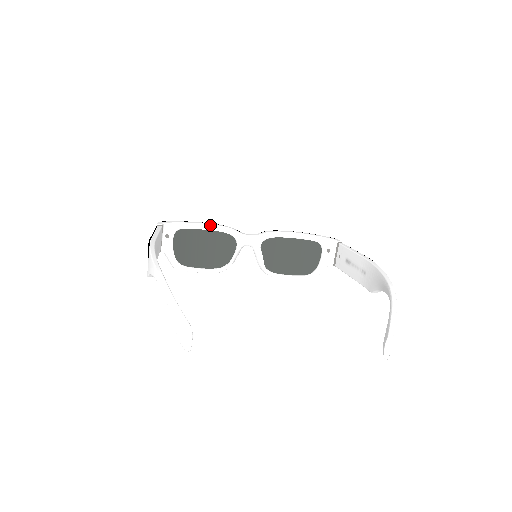
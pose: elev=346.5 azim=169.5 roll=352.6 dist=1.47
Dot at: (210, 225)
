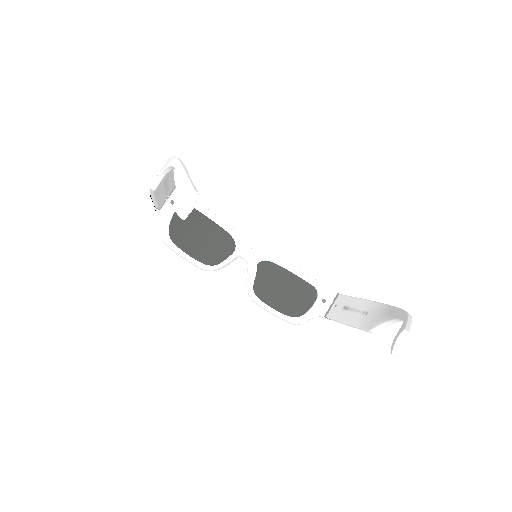
Dot at: (218, 217)
